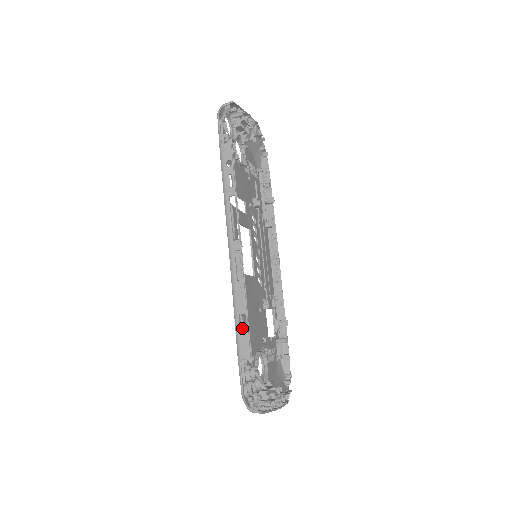
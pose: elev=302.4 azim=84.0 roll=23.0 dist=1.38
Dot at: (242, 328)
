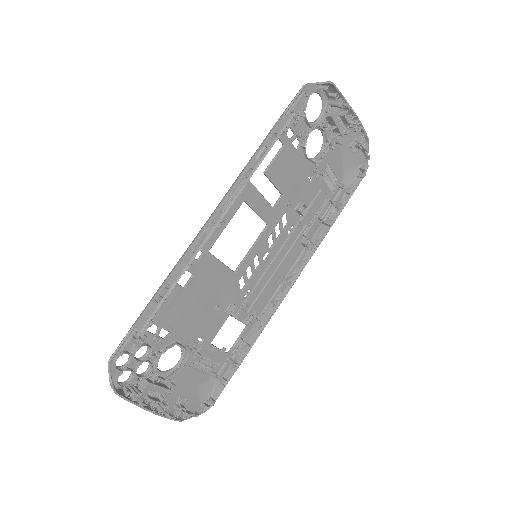
Dot at: occluded
